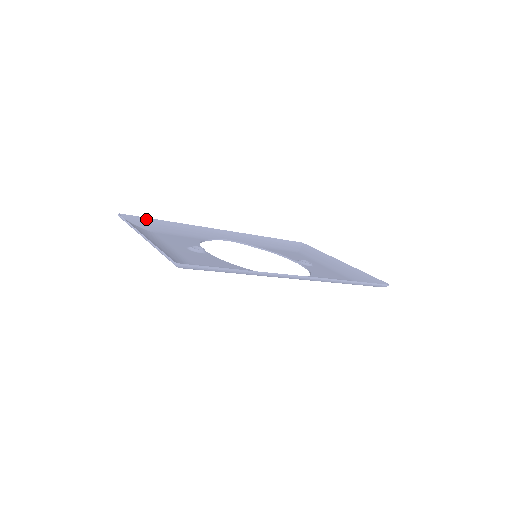
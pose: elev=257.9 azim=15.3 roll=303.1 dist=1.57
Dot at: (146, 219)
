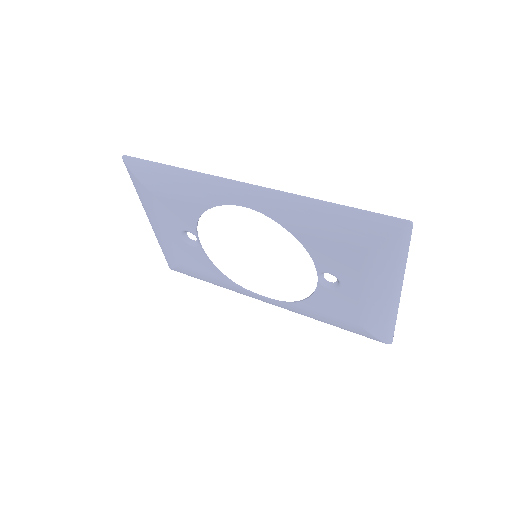
Dot at: occluded
